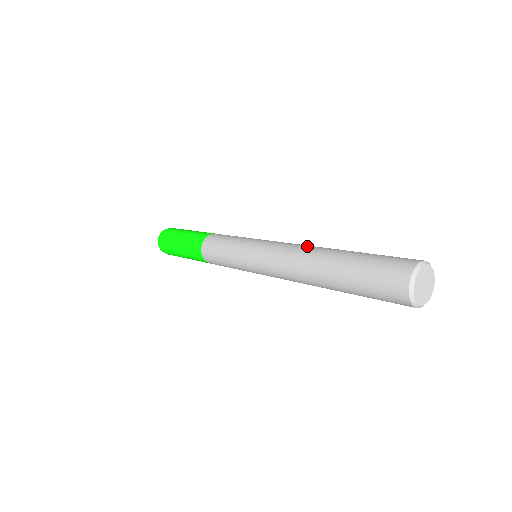
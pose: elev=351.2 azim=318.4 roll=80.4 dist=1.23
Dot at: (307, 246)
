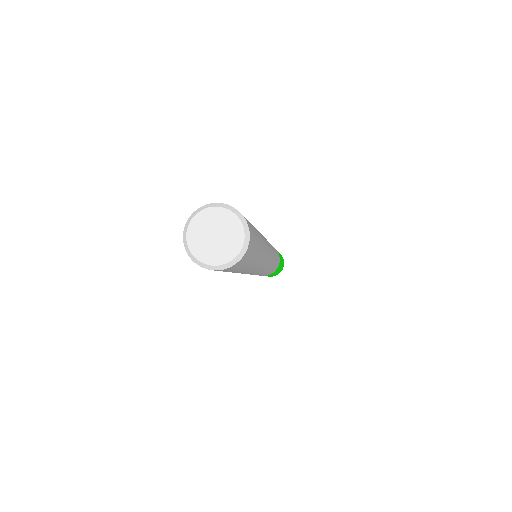
Dot at: occluded
